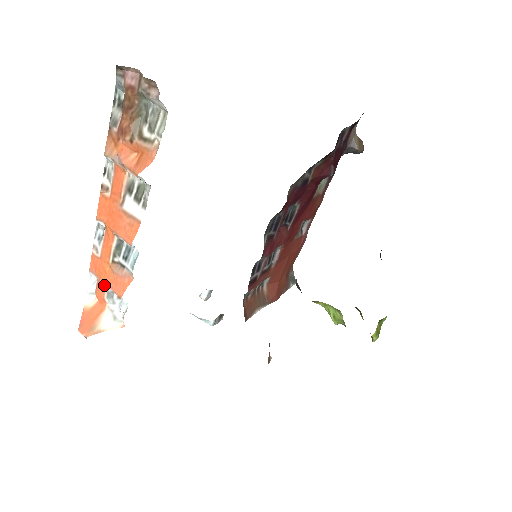
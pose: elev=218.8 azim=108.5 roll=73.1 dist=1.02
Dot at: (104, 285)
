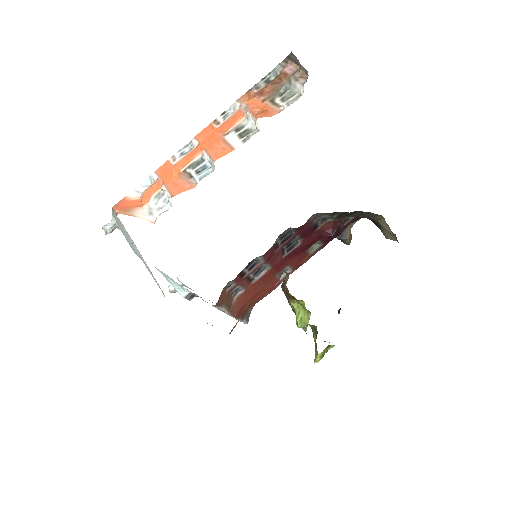
Dot at: (161, 185)
